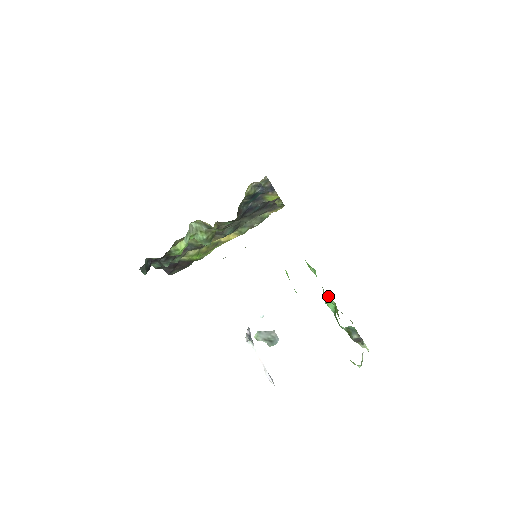
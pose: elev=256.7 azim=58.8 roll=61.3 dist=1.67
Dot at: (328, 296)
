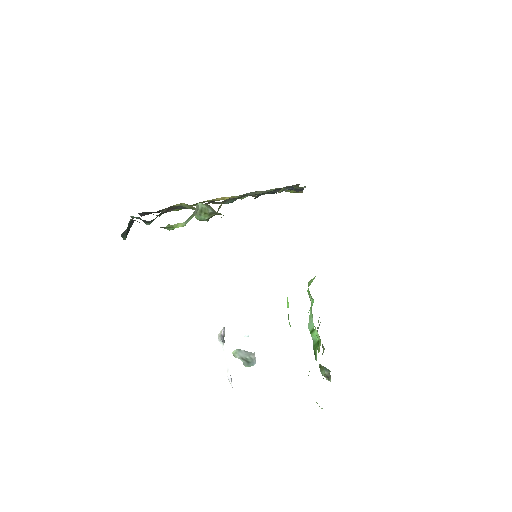
Dot at: (316, 330)
